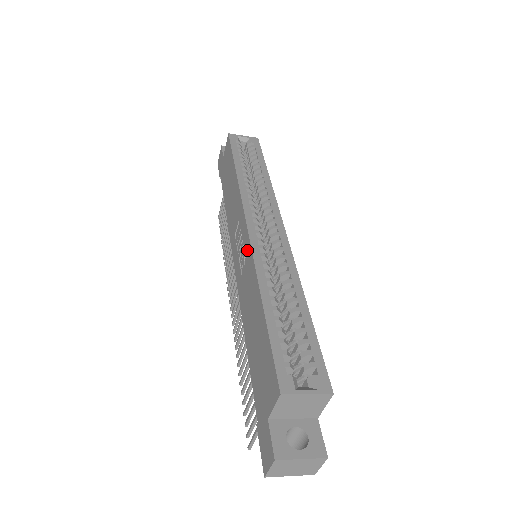
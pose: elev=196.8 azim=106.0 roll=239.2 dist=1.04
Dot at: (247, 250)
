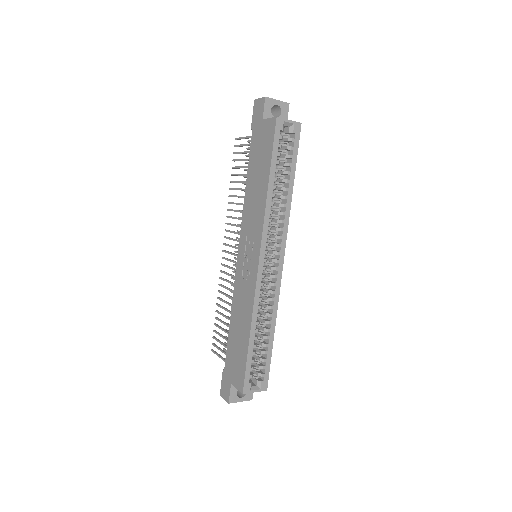
Dot at: (252, 278)
